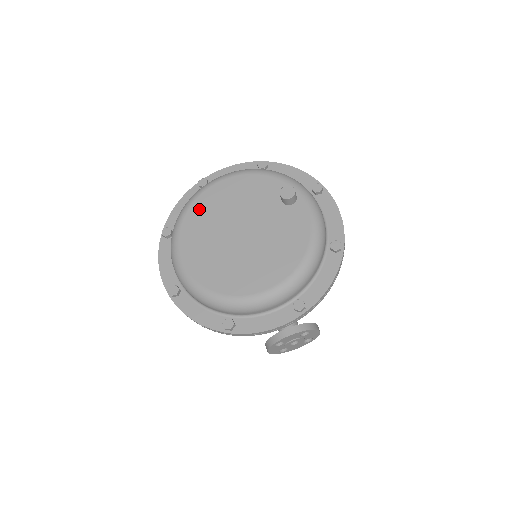
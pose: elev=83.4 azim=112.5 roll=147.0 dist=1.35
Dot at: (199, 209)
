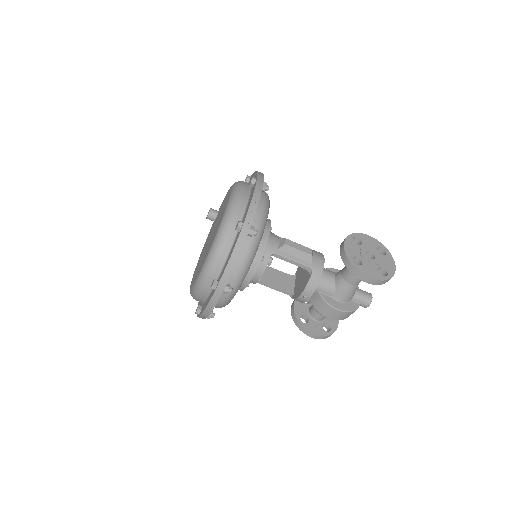
Dot at: occluded
